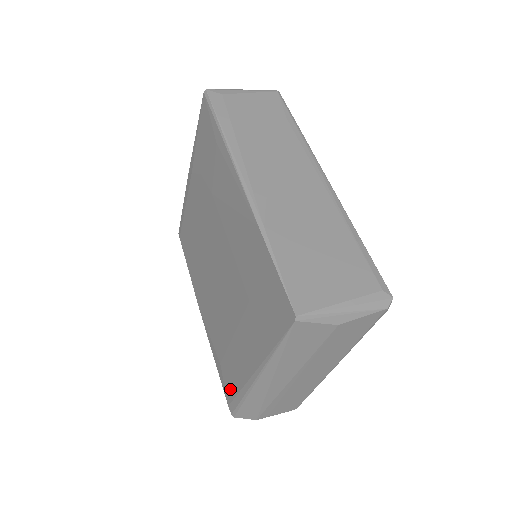
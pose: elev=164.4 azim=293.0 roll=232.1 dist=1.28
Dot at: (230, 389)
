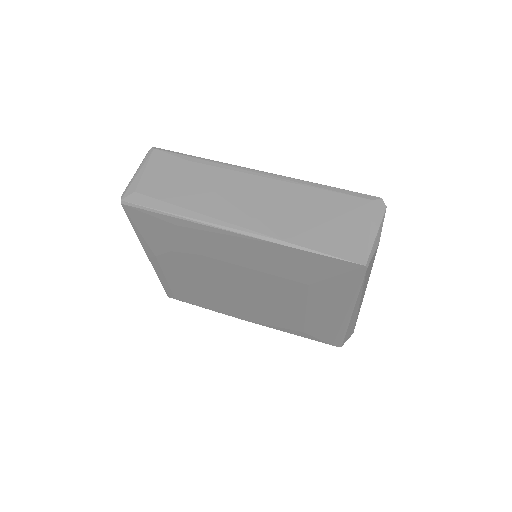
Dot at: (327, 337)
